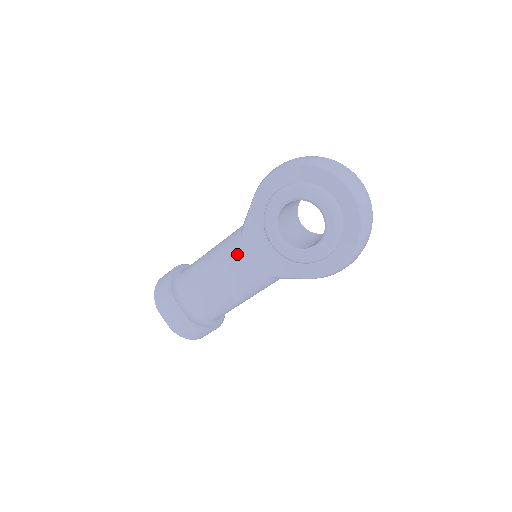
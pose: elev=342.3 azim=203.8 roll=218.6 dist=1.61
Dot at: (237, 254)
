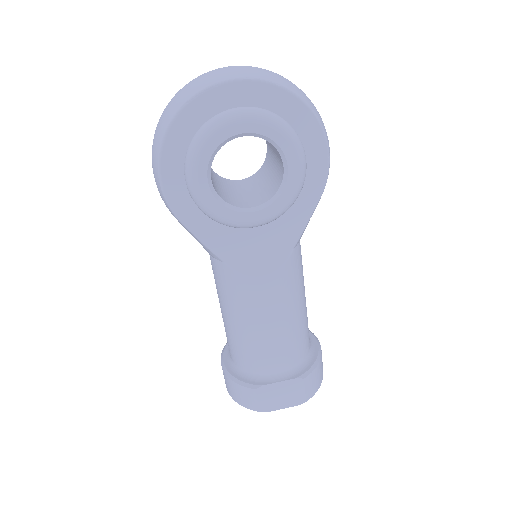
Dot at: (245, 278)
